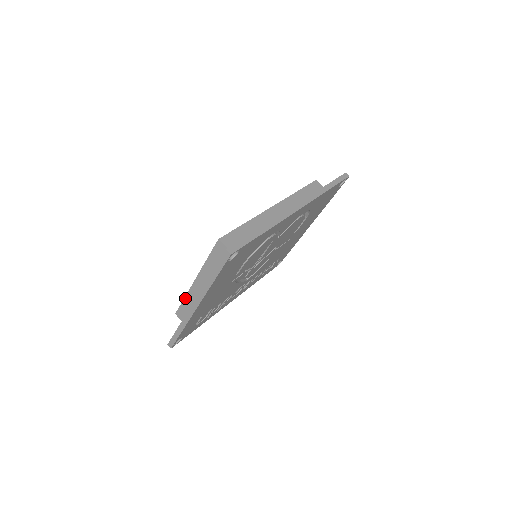
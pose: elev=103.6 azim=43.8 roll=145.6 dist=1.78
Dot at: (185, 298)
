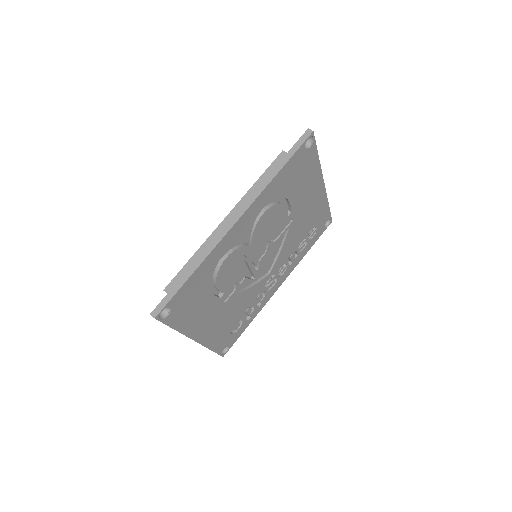
Dot at: occluded
